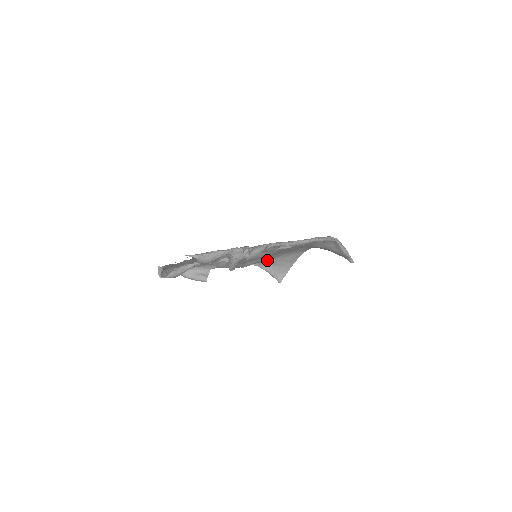
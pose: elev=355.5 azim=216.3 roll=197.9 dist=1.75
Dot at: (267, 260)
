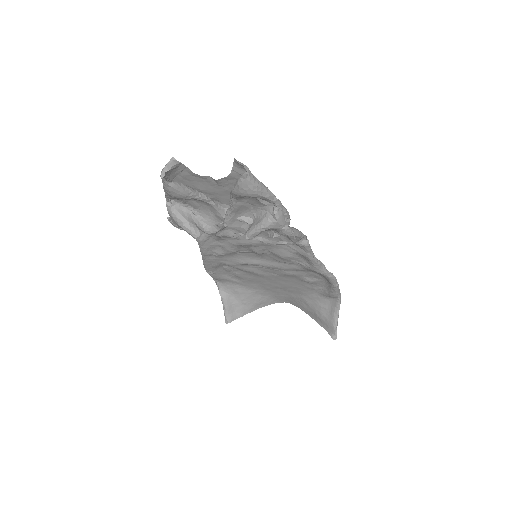
Dot at: (234, 285)
